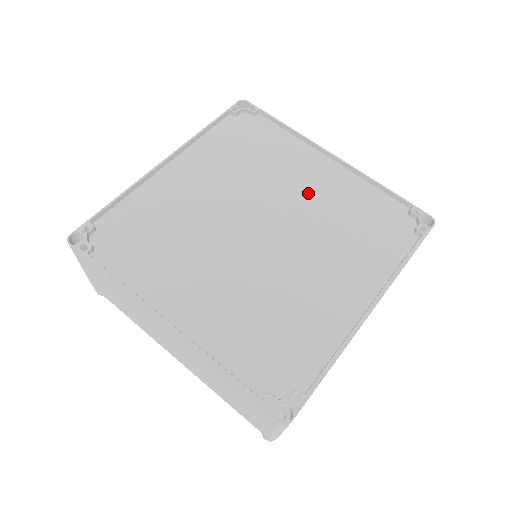
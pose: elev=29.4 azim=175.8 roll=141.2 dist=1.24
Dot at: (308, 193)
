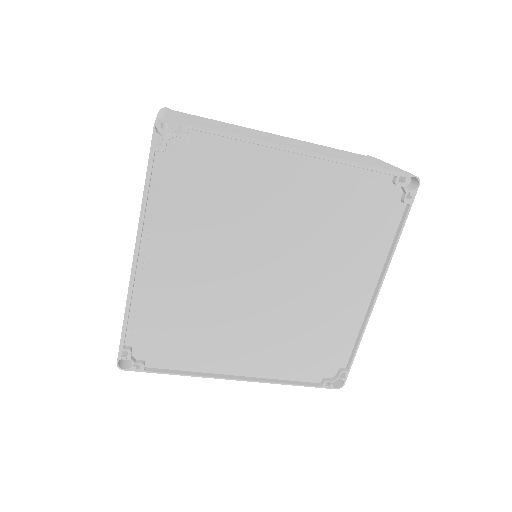
Dot at: (292, 217)
